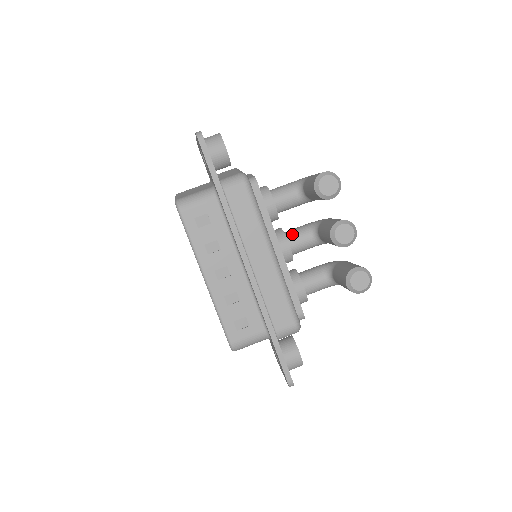
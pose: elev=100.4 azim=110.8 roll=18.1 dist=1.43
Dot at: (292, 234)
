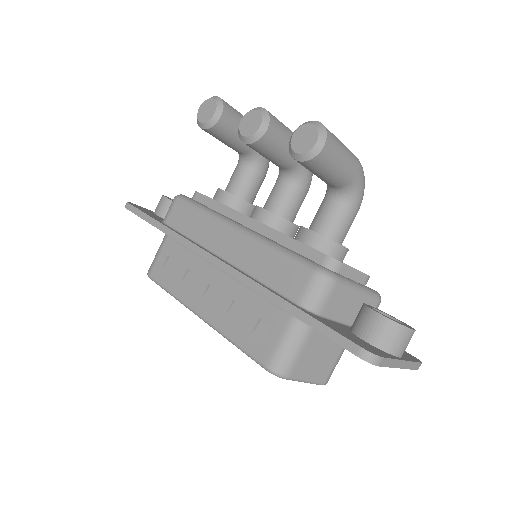
Dot at: (267, 199)
